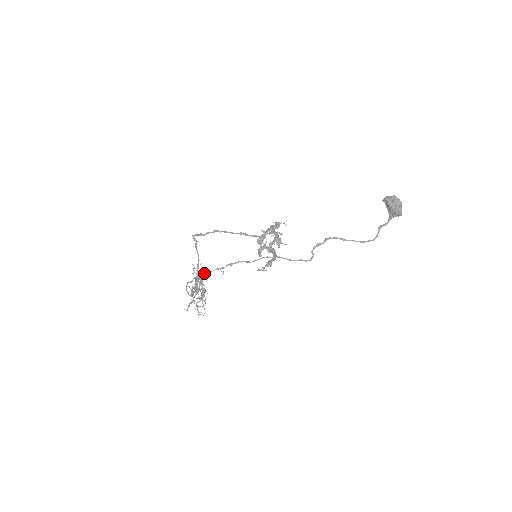
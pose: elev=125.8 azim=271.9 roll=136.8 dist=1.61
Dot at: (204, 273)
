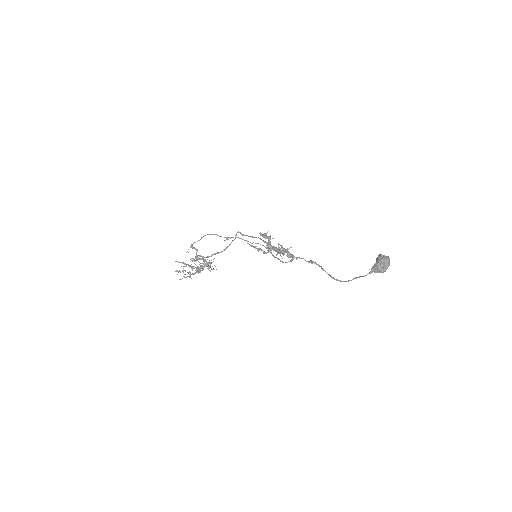
Dot at: occluded
